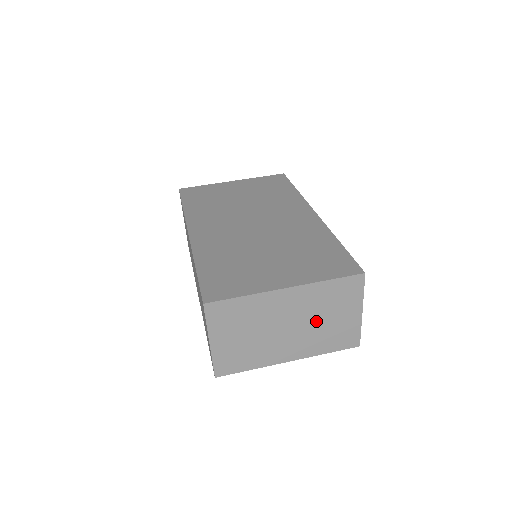
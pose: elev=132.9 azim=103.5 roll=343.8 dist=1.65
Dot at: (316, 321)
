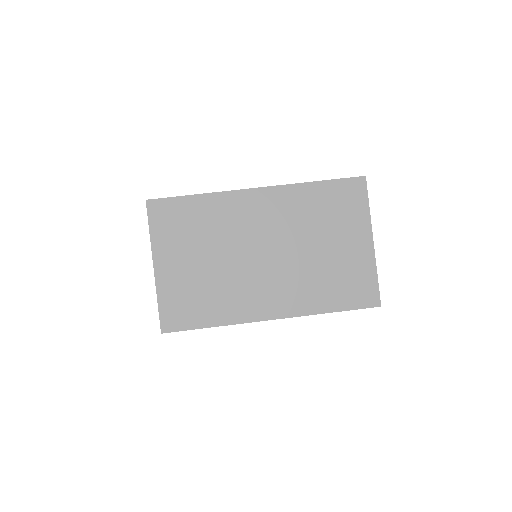
Dot at: (305, 249)
